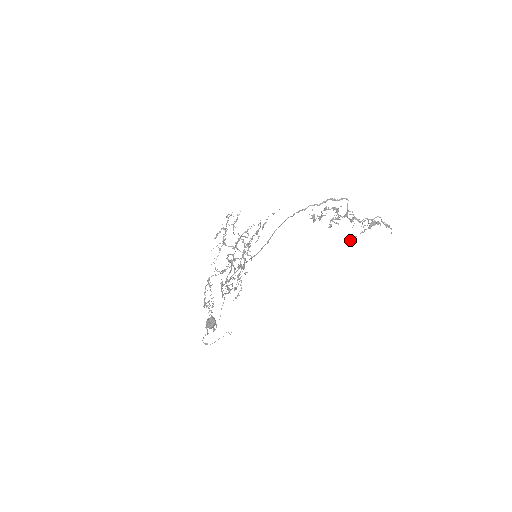
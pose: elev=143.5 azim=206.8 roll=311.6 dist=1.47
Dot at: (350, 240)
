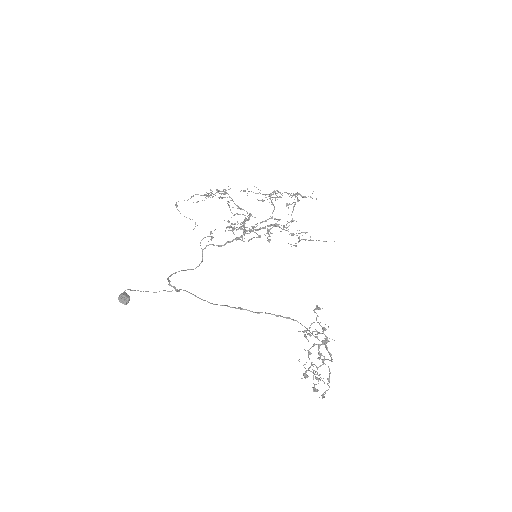
Dot at: occluded
